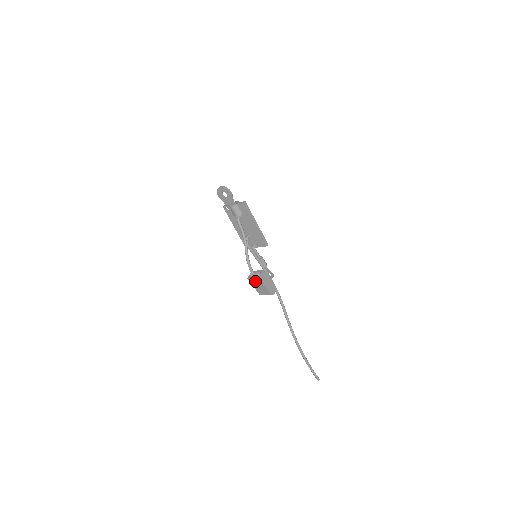
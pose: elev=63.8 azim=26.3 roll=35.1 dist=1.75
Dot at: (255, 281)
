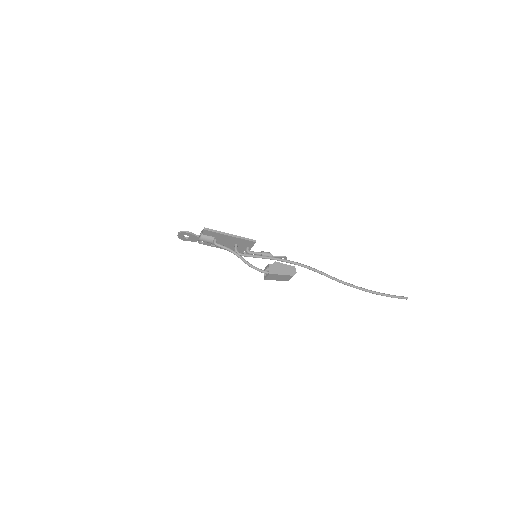
Dot at: (271, 277)
